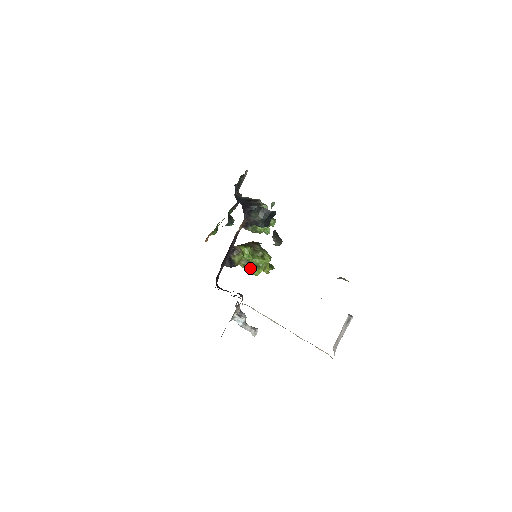
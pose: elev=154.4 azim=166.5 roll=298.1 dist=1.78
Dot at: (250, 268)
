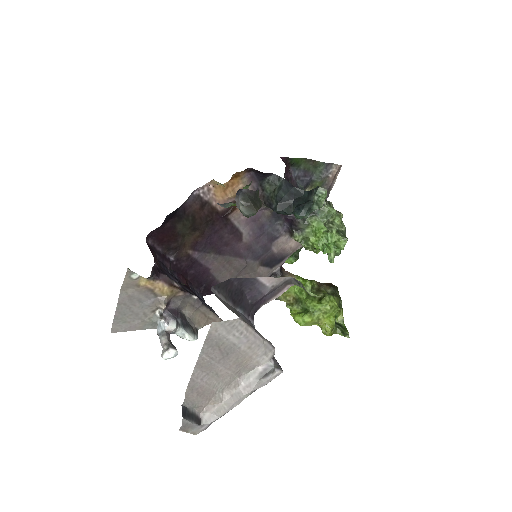
Dot at: (297, 311)
